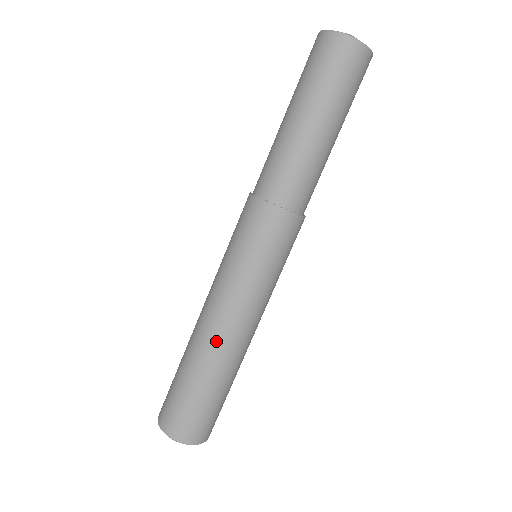
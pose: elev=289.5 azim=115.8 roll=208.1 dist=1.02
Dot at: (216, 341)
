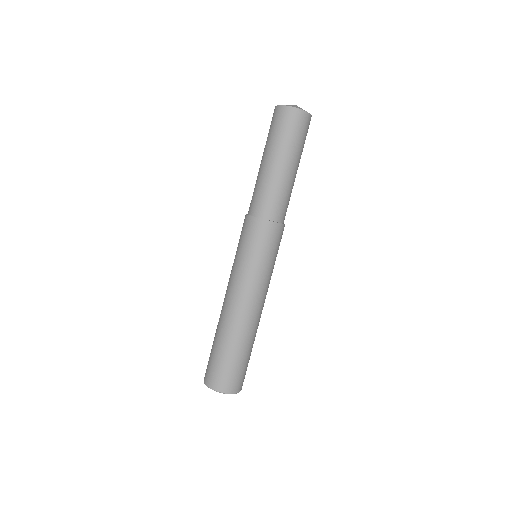
Dot at: (236, 316)
